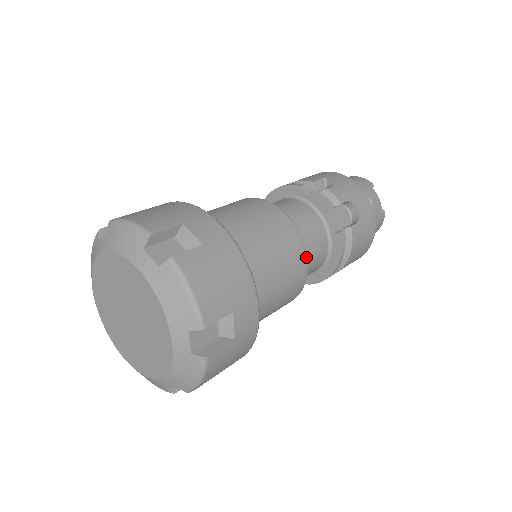
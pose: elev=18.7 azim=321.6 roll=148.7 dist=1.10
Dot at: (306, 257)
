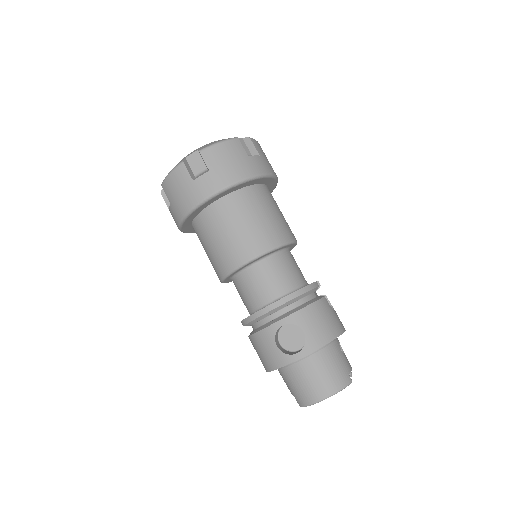
Dot at: (292, 241)
